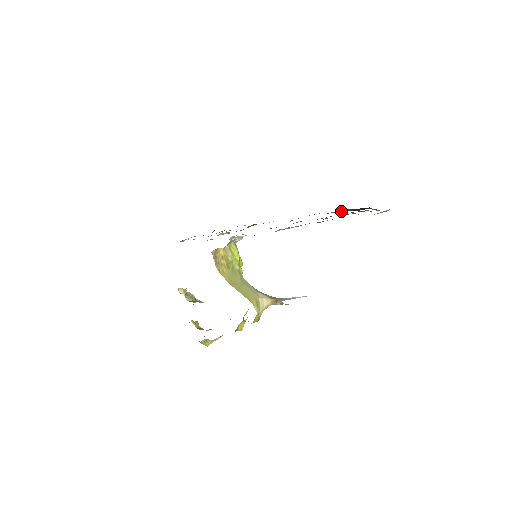
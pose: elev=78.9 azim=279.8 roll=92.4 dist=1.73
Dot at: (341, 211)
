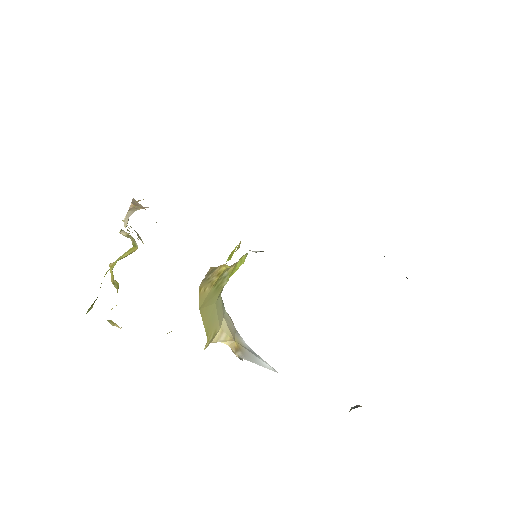
Dot at: occluded
